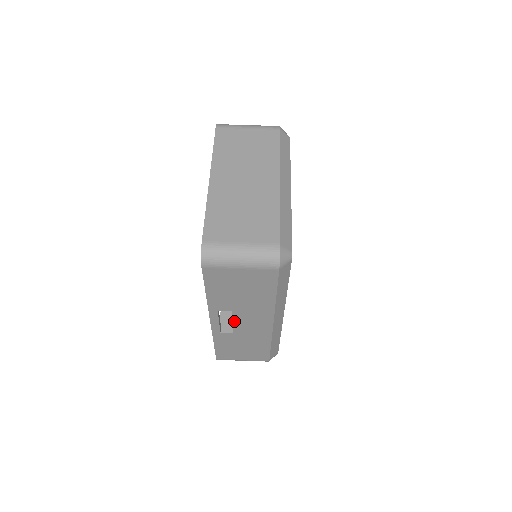
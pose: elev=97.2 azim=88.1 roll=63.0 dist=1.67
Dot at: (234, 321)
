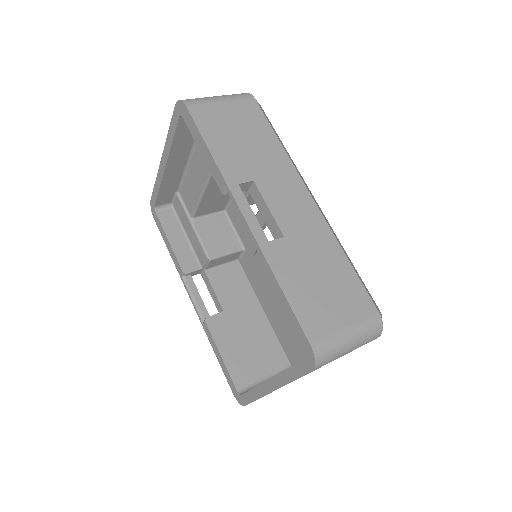
Dot at: (268, 204)
